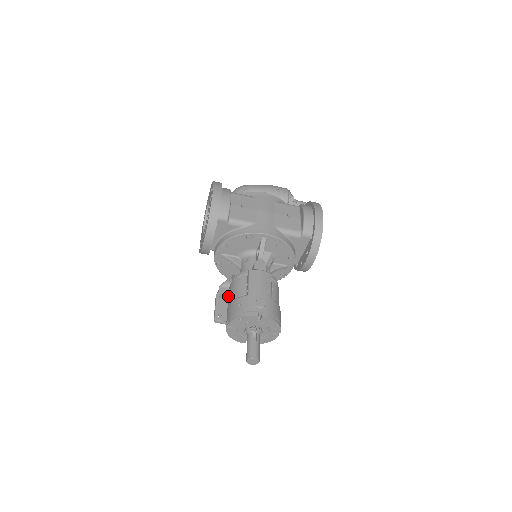
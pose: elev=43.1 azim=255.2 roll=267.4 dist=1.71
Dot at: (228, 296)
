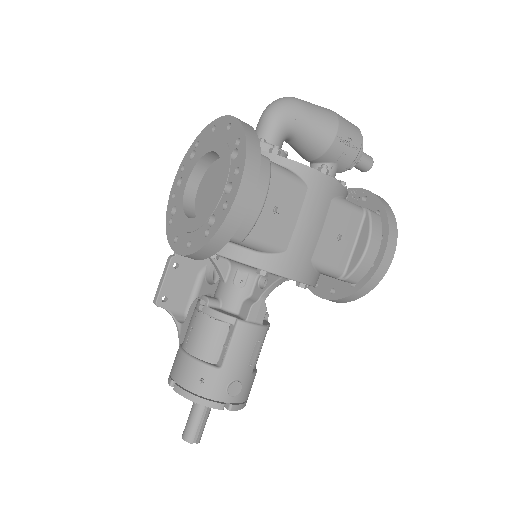
Dot at: (187, 265)
